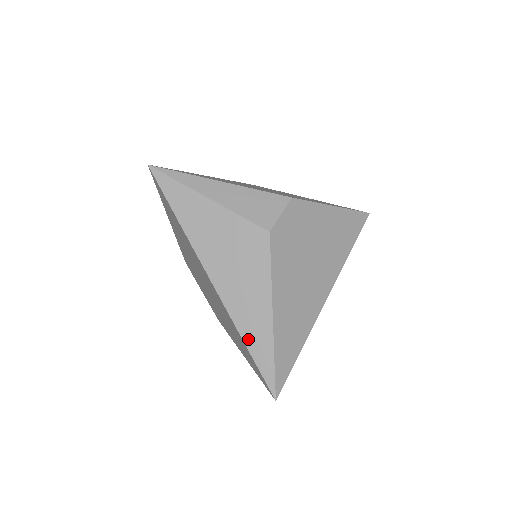
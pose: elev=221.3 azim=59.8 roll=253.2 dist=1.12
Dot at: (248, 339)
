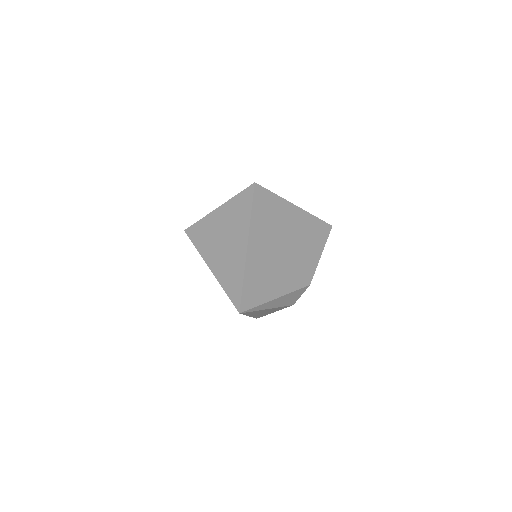
Dot at: occluded
